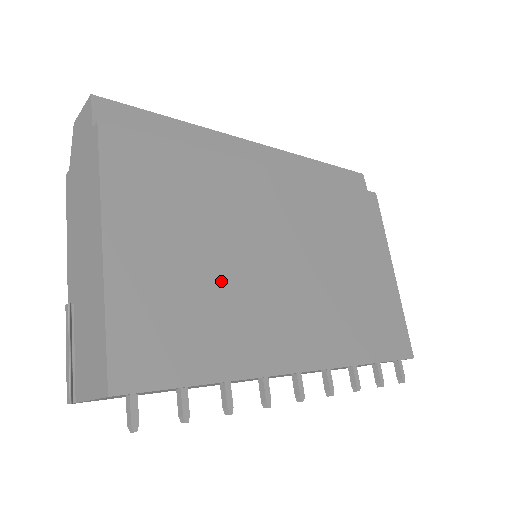
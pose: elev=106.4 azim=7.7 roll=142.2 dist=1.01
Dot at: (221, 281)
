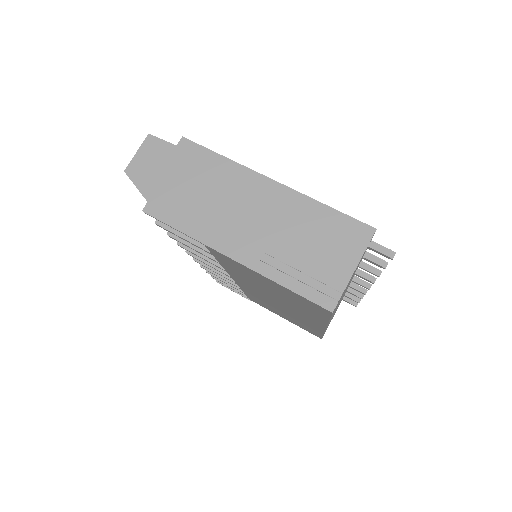
Dot at: occluded
